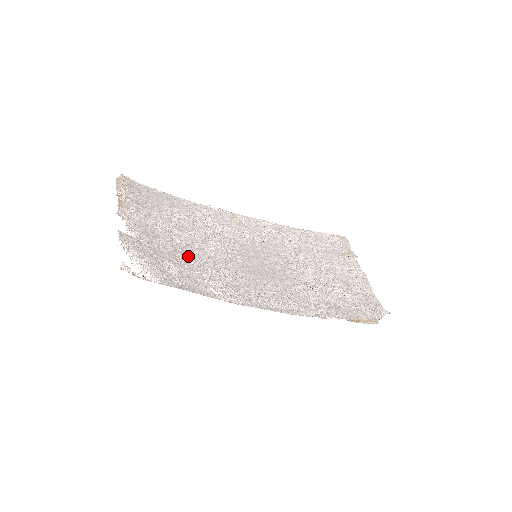
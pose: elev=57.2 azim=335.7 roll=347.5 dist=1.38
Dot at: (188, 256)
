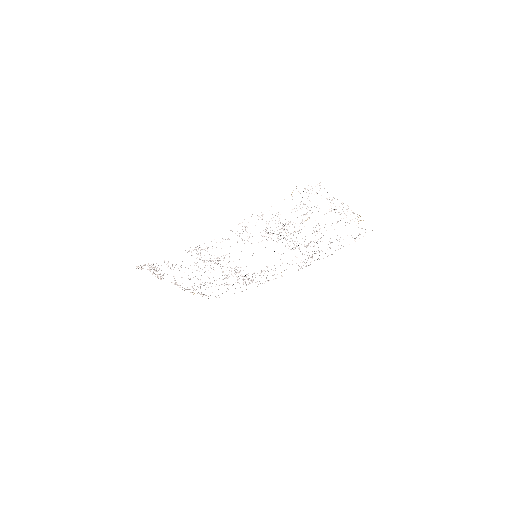
Dot at: occluded
